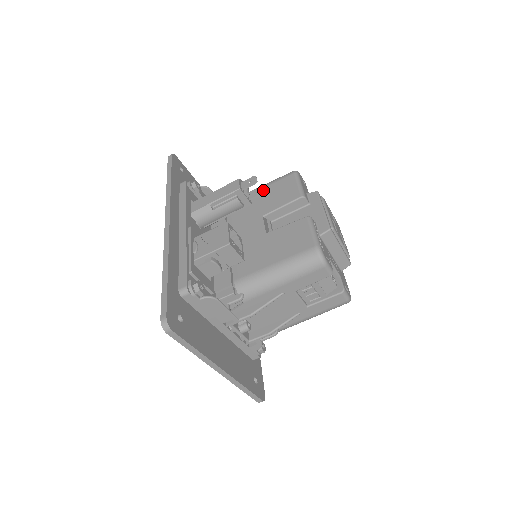
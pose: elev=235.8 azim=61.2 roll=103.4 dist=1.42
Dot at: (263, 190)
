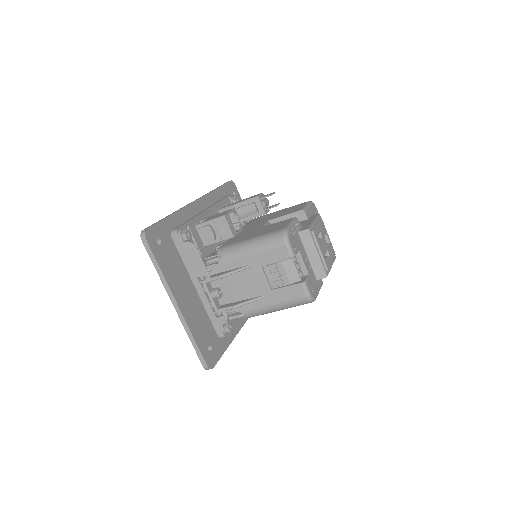
Dot at: (277, 204)
